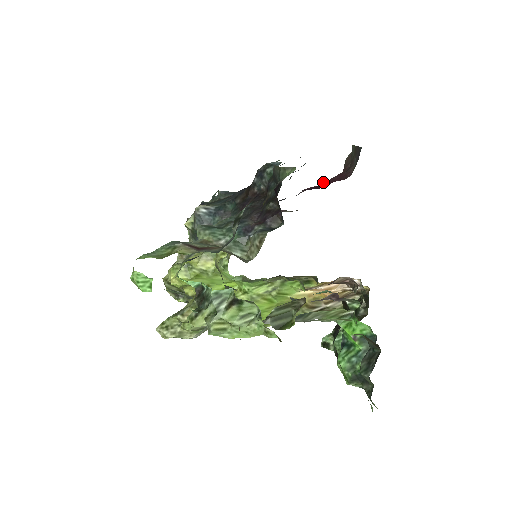
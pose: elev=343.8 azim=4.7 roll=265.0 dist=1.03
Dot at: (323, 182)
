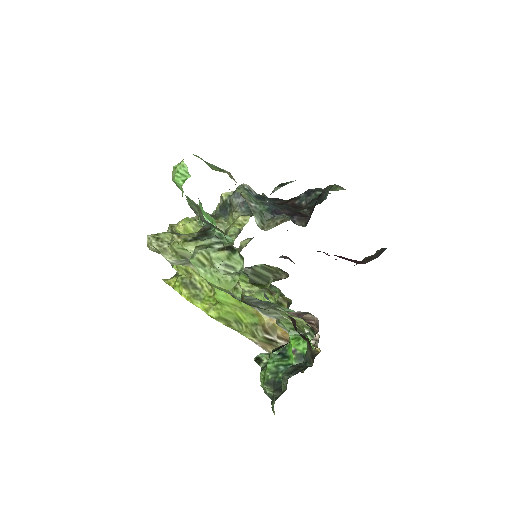
Dot at: occluded
